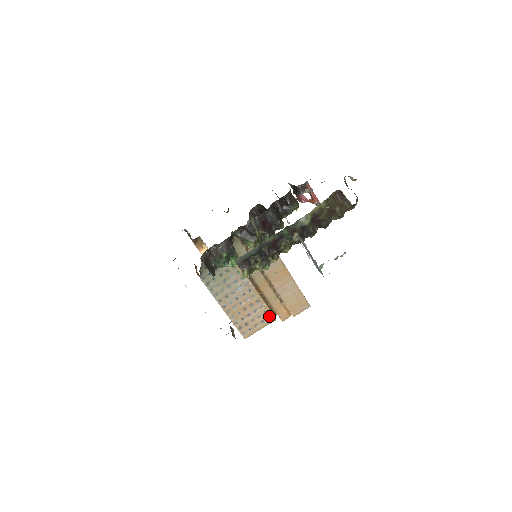
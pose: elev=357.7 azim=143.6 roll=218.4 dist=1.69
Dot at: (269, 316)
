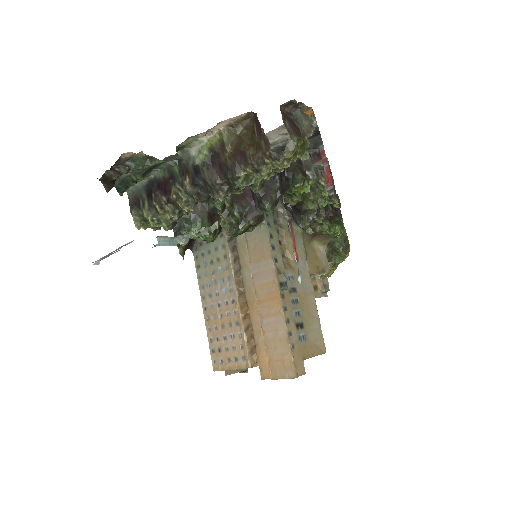
Dot at: (245, 356)
